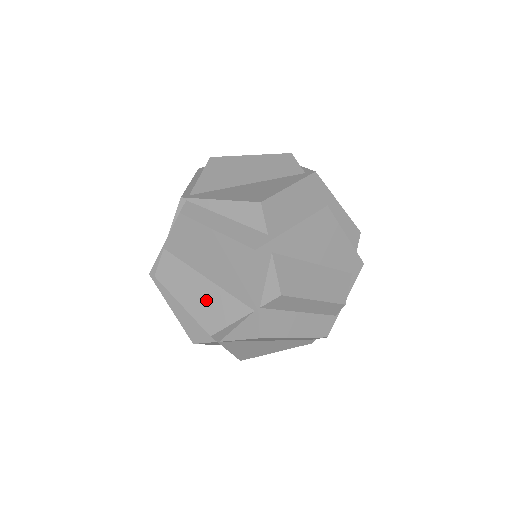
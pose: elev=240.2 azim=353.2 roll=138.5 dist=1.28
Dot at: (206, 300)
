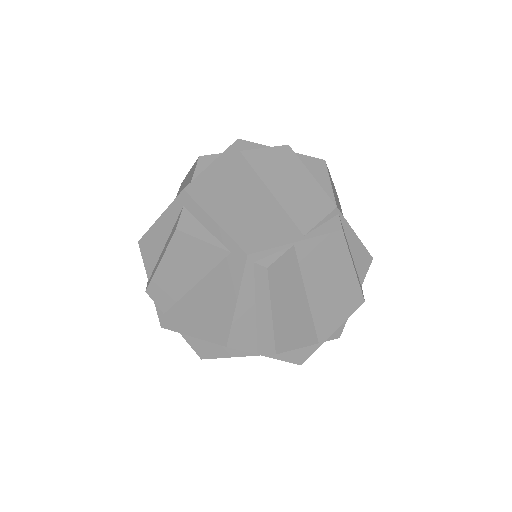
Dot at: (294, 318)
